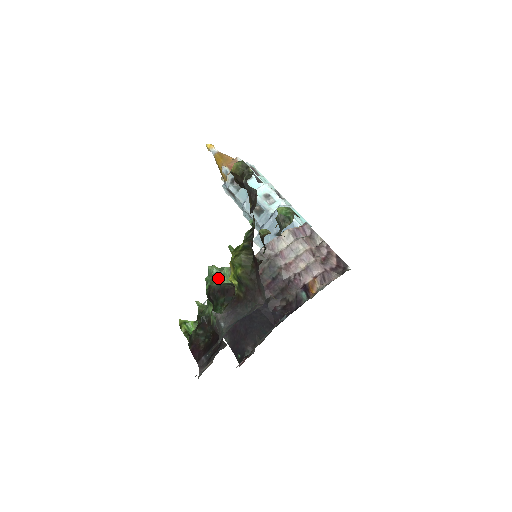
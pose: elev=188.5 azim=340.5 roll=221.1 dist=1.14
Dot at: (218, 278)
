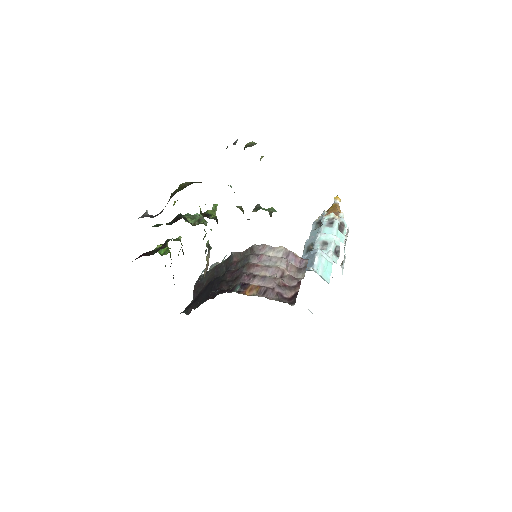
Dot at: (190, 217)
